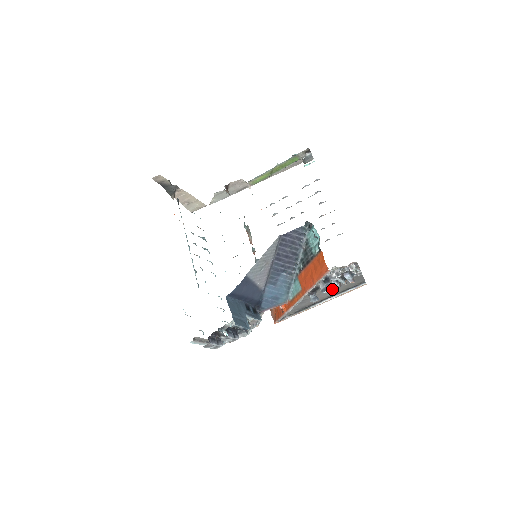
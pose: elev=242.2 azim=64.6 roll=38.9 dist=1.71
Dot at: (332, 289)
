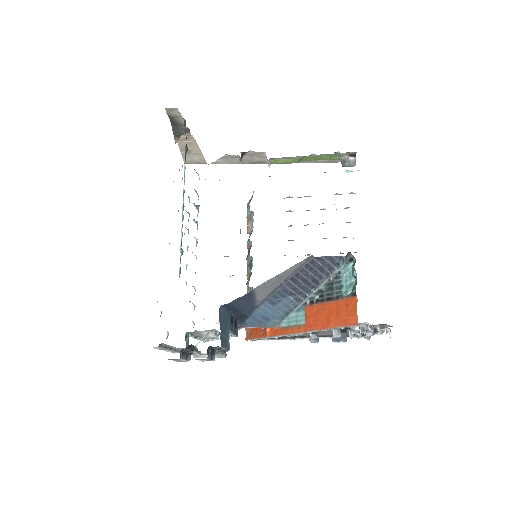
Dot at: occluded
